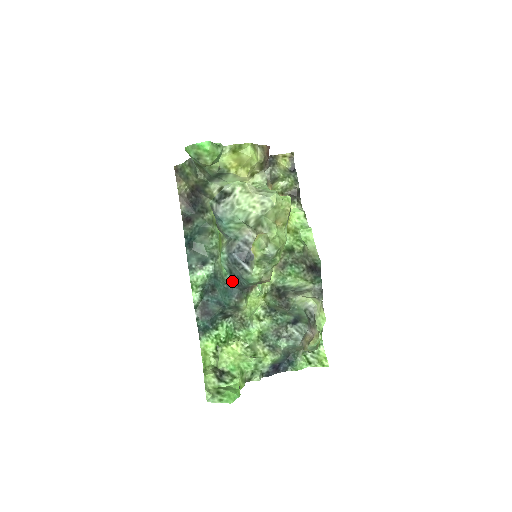
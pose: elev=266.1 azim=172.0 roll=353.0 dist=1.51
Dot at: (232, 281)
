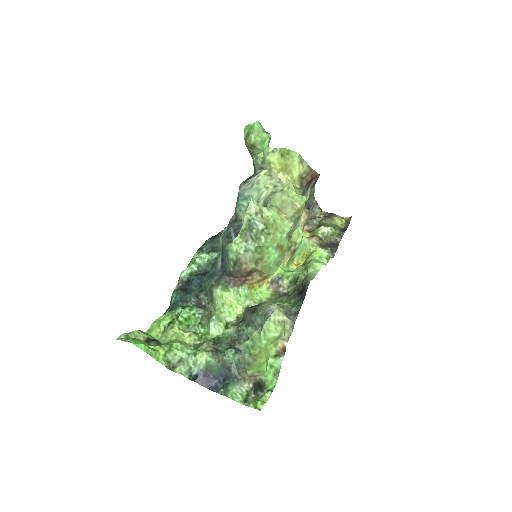
Dot at: (221, 263)
